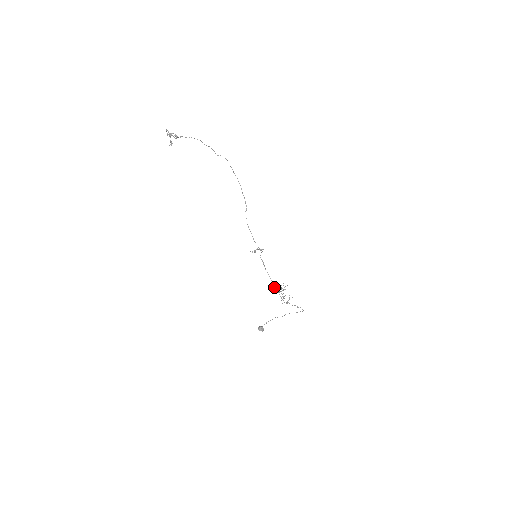
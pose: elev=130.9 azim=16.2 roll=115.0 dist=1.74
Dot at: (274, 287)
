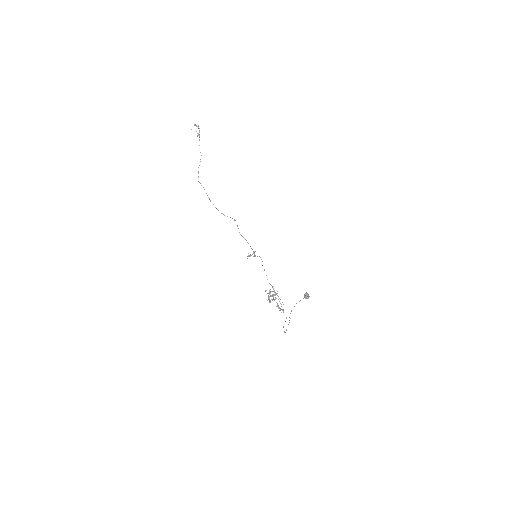
Dot at: (270, 293)
